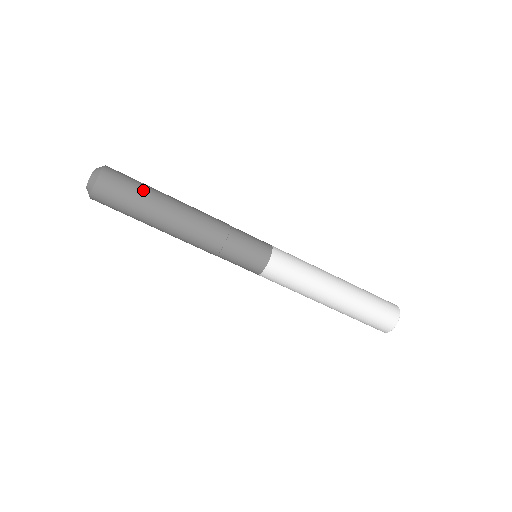
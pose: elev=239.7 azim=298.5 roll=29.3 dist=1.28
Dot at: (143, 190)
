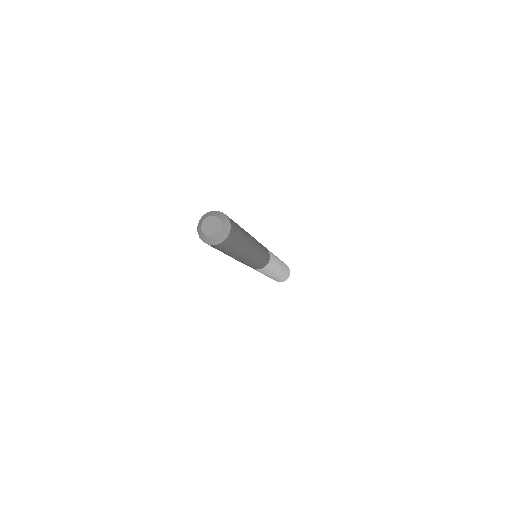
Dot at: (234, 250)
